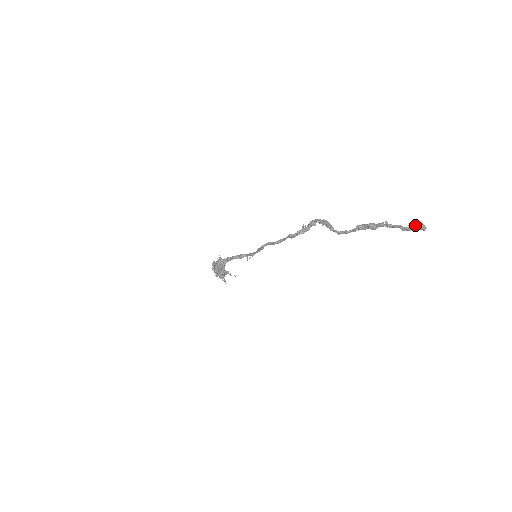
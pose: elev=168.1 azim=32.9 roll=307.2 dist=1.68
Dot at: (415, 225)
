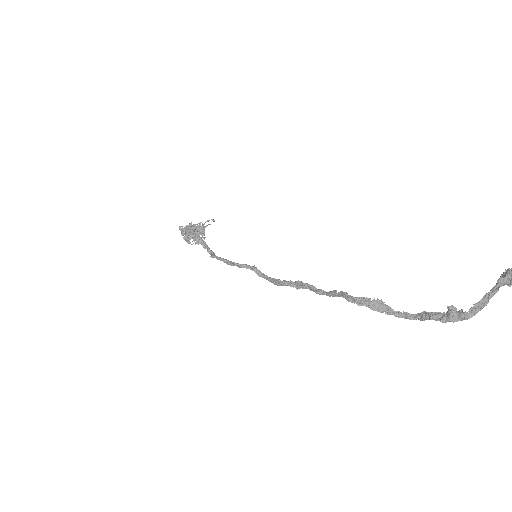
Dot at: (502, 276)
